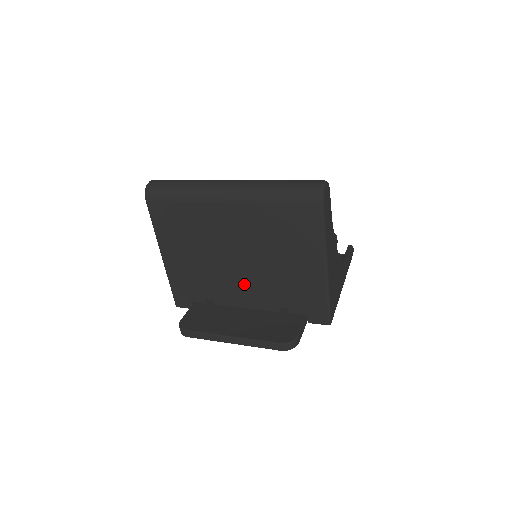
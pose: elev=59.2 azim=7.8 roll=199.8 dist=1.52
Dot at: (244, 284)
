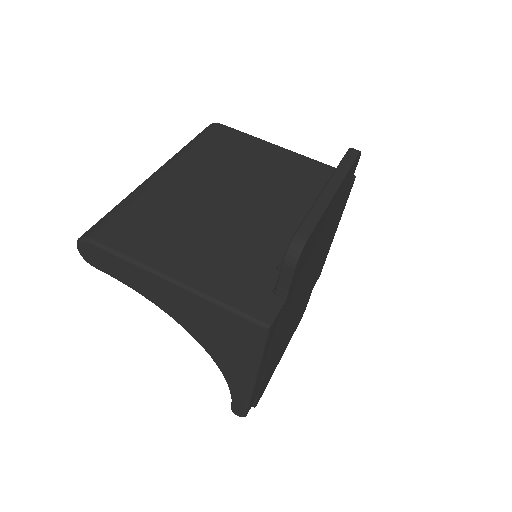
Dot at: (271, 214)
